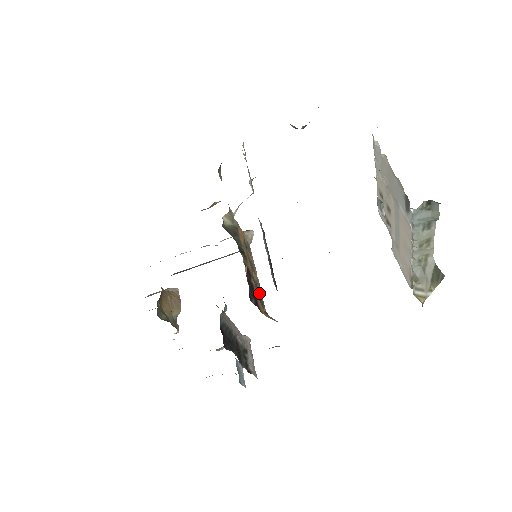
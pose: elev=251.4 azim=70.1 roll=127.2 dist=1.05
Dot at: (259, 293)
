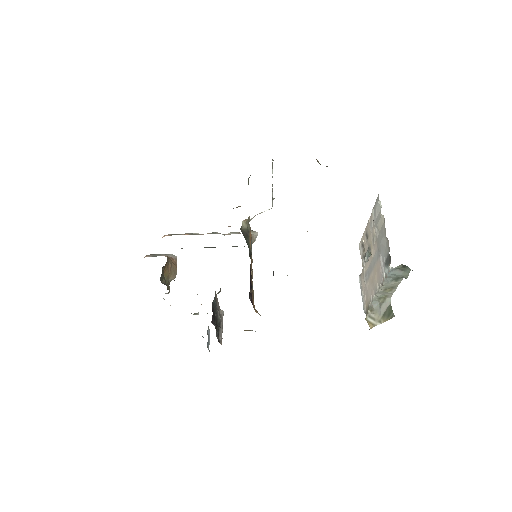
Dot at: occluded
